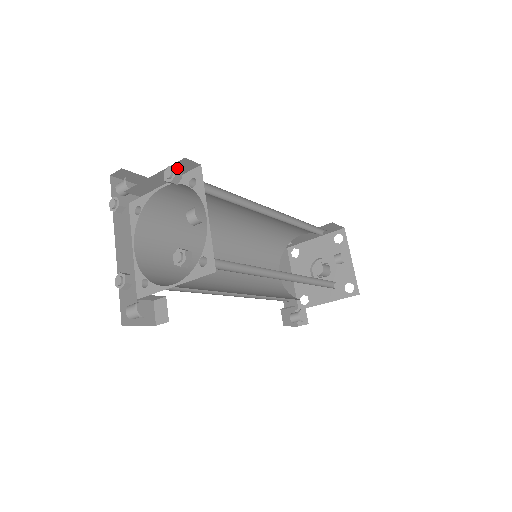
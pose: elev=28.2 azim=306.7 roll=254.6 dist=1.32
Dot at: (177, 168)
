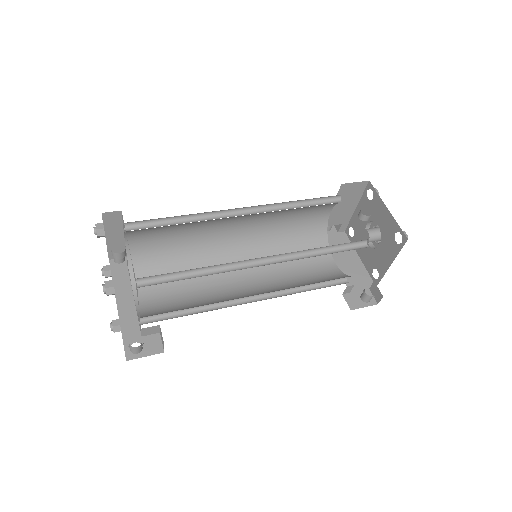
Dot at: (98, 224)
